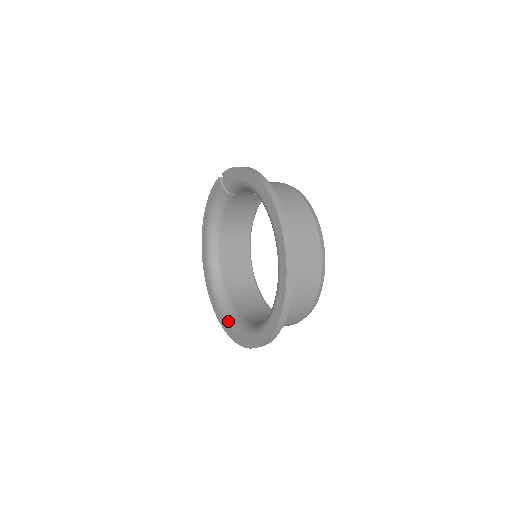
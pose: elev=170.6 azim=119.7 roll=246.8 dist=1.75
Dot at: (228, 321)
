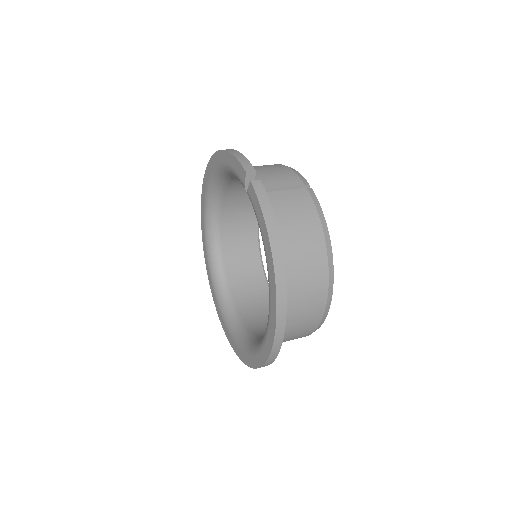
Dot at: (209, 260)
